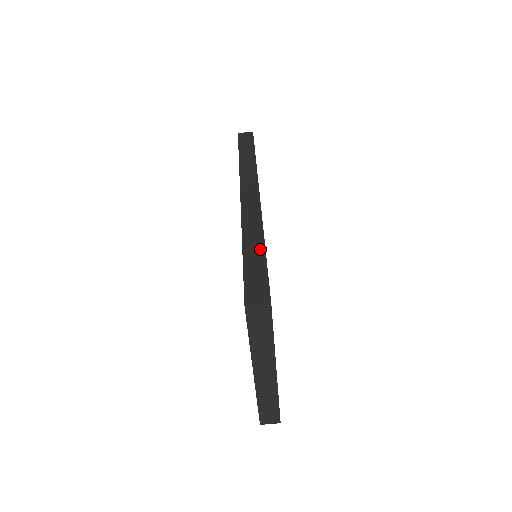
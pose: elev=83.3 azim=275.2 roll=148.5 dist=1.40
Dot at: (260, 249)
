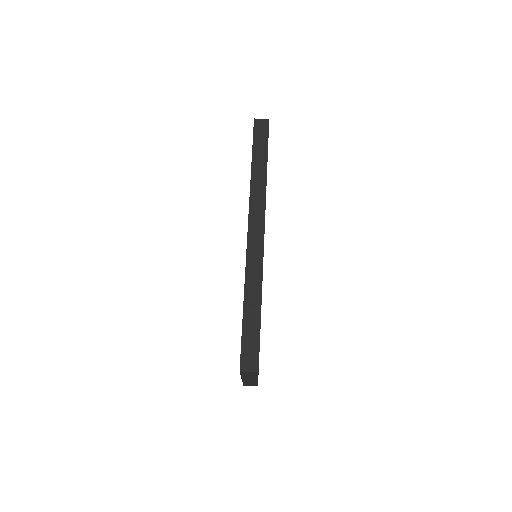
Dot at: (257, 309)
